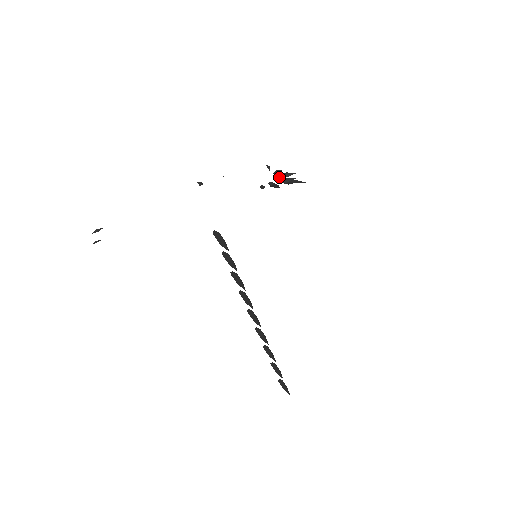
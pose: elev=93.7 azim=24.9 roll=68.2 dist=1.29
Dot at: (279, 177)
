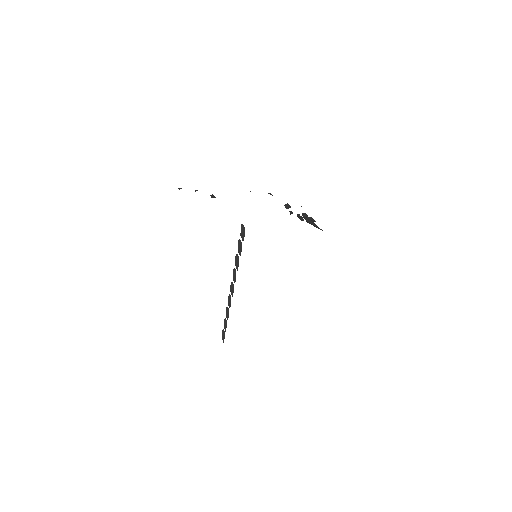
Dot at: occluded
